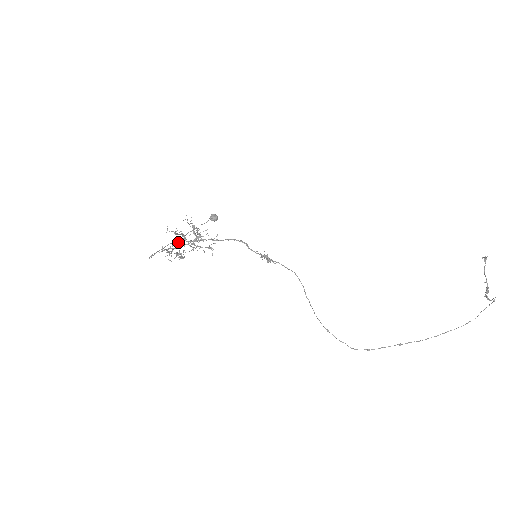
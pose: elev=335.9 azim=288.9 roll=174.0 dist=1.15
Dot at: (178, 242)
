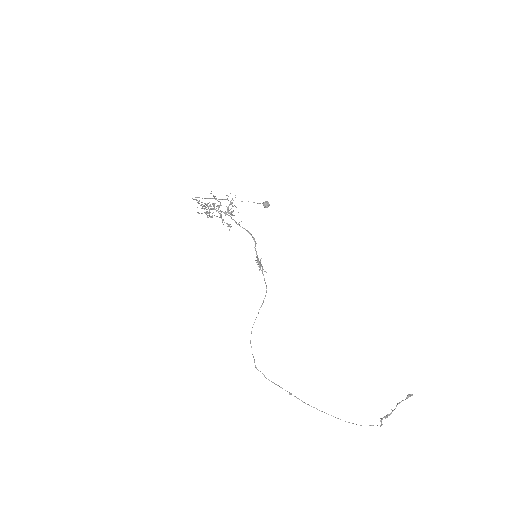
Dot at: (214, 205)
